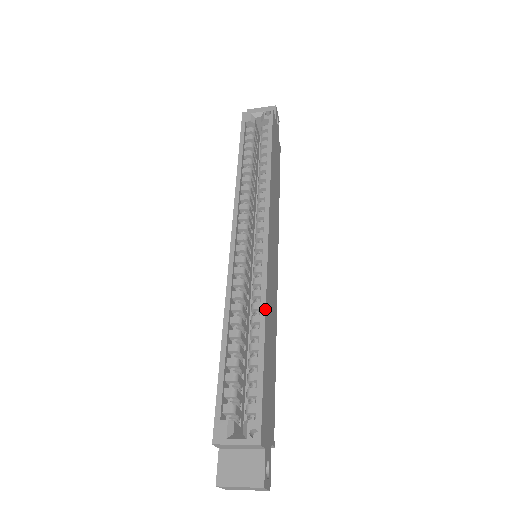
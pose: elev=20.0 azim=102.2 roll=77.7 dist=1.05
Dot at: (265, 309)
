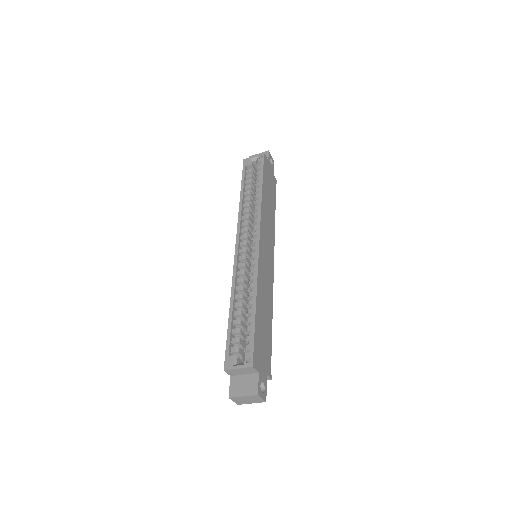
Dot at: (256, 286)
